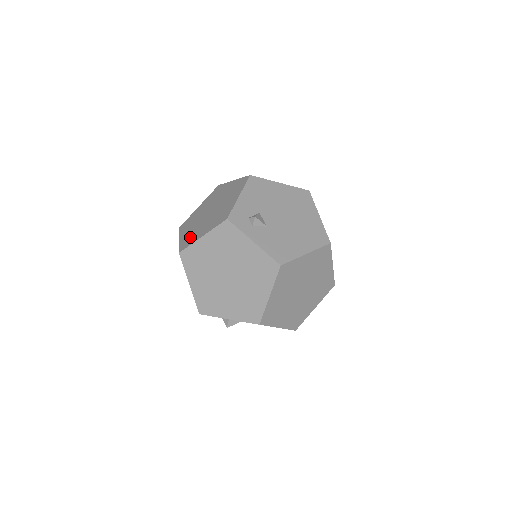
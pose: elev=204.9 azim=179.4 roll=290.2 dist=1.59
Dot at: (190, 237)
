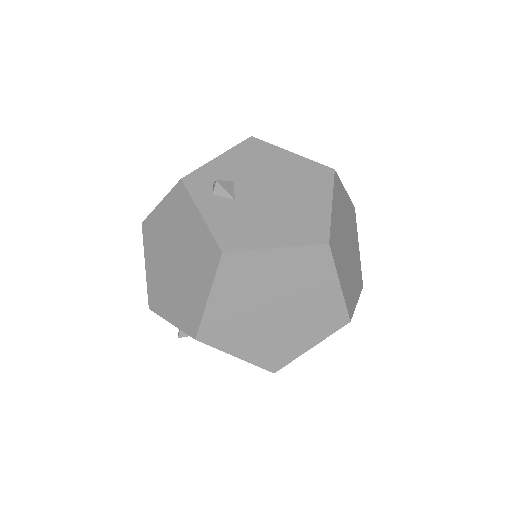
Dot at: occluded
